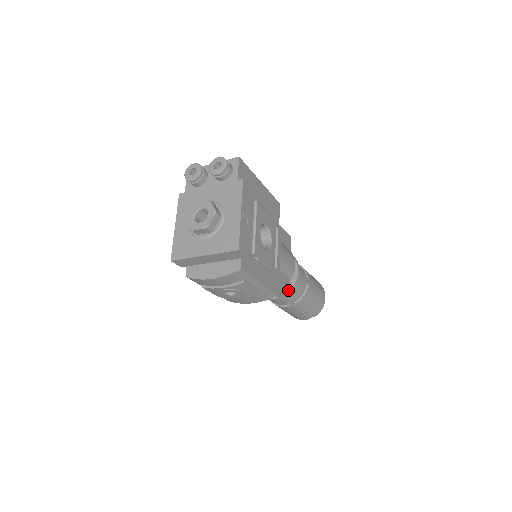
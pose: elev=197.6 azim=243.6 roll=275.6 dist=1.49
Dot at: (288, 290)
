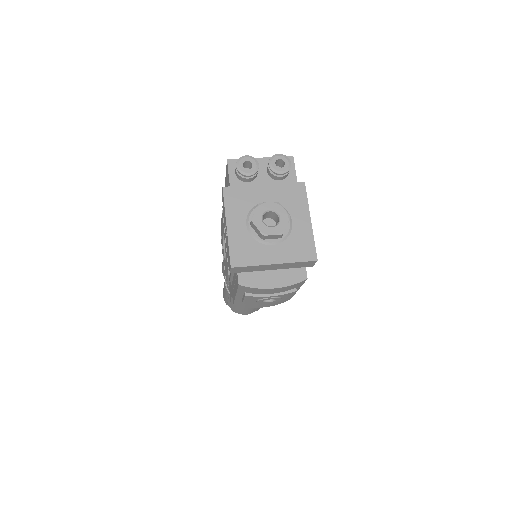
Dot at: occluded
